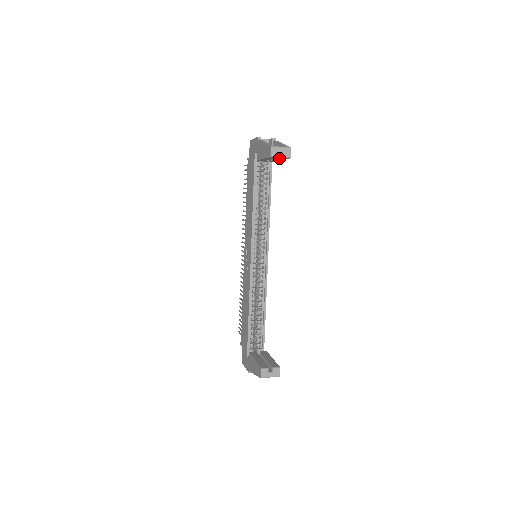
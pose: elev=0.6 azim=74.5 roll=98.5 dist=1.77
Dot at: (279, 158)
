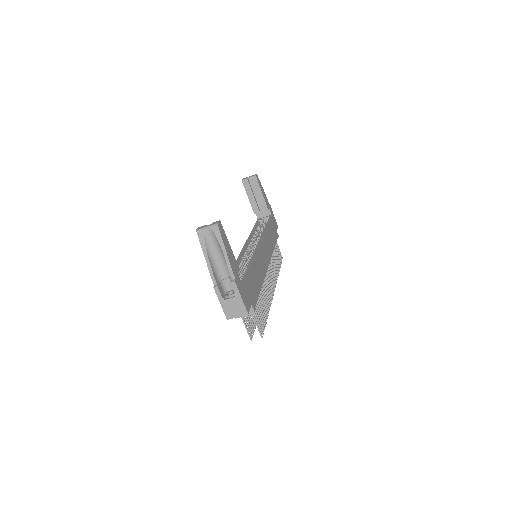
Dot at: (252, 184)
